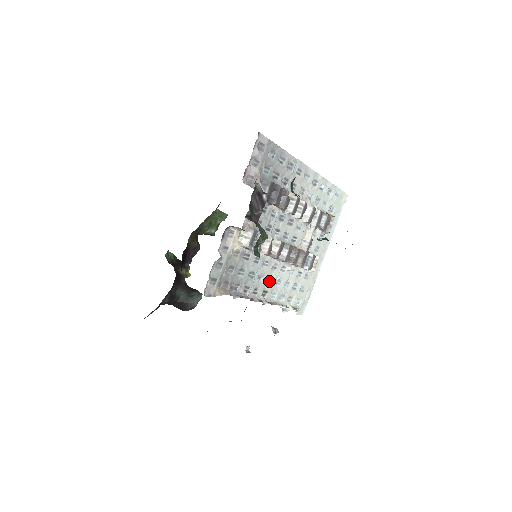
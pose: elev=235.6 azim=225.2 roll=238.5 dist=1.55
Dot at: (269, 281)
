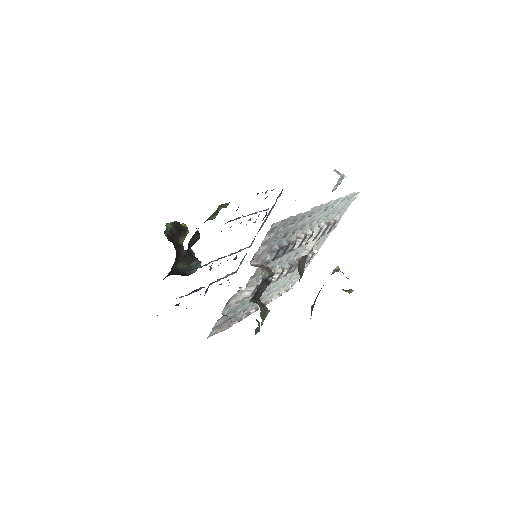
Dot at: (266, 291)
